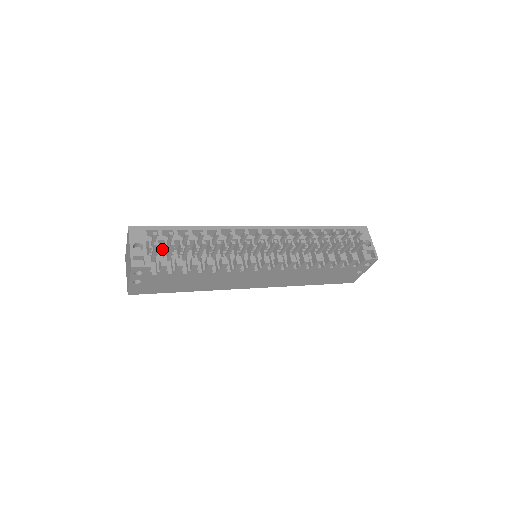
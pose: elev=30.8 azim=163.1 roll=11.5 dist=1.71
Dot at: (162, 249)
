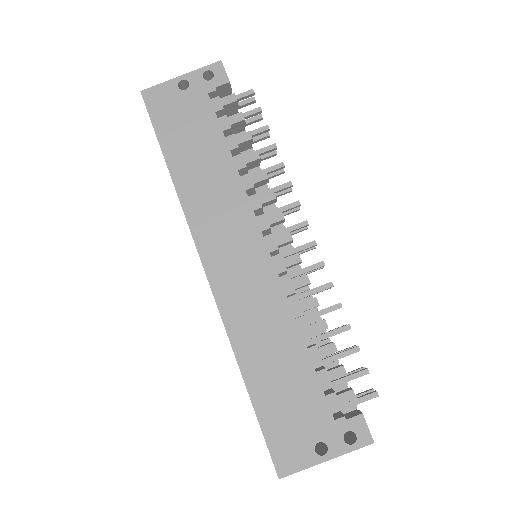
Dot at: occluded
